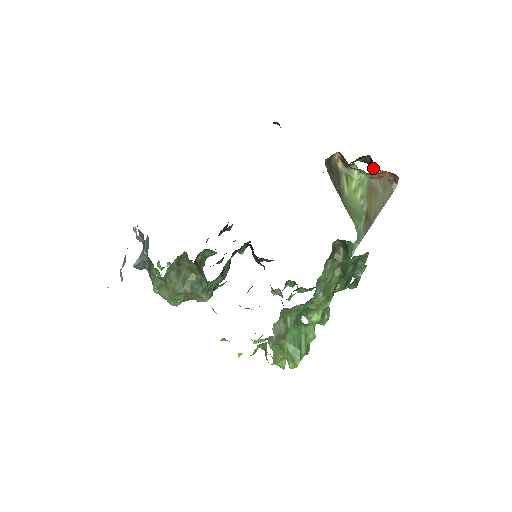
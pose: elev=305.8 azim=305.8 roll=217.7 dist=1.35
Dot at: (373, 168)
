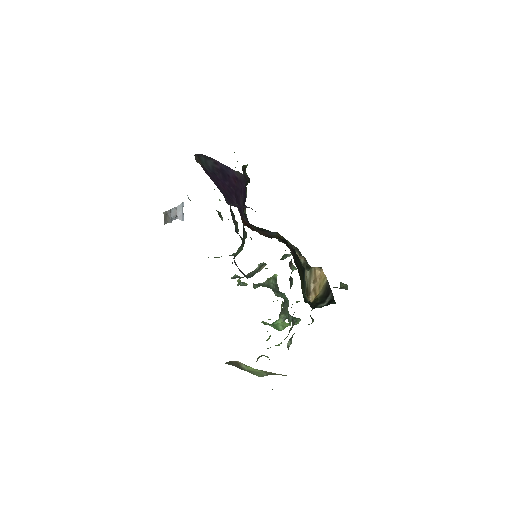
Dot at: occluded
